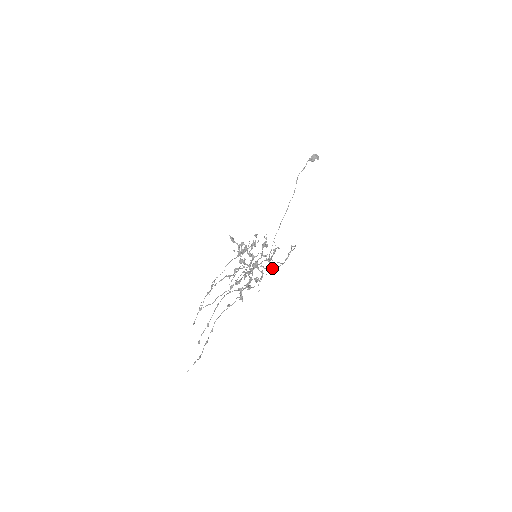
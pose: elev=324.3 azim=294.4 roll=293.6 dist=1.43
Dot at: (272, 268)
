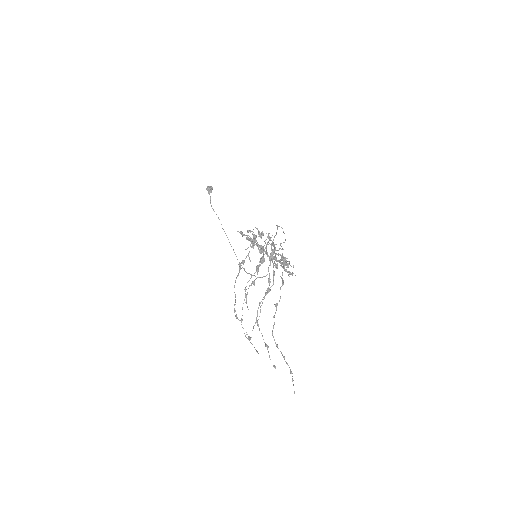
Dot at: (262, 277)
